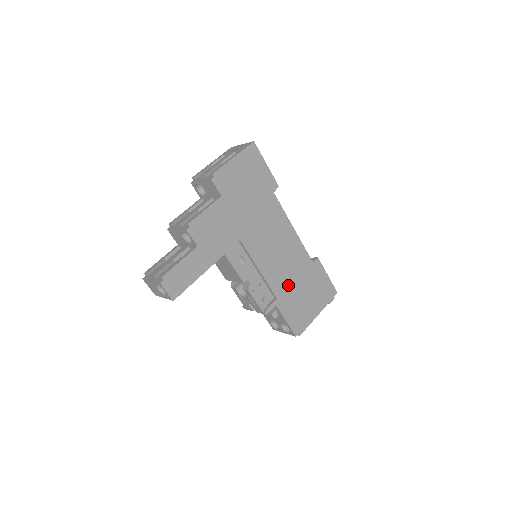
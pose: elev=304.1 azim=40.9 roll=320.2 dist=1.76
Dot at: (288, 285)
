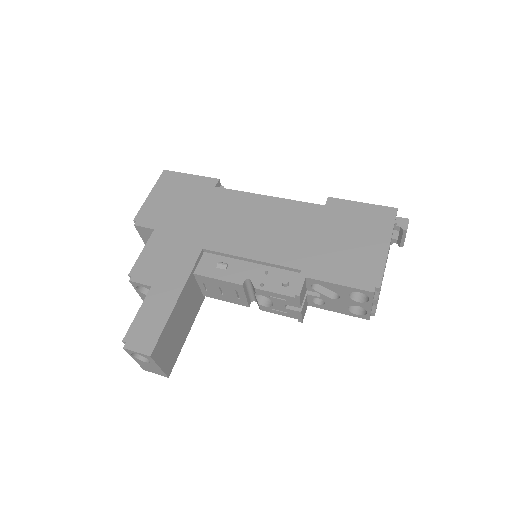
Dot at: (307, 248)
